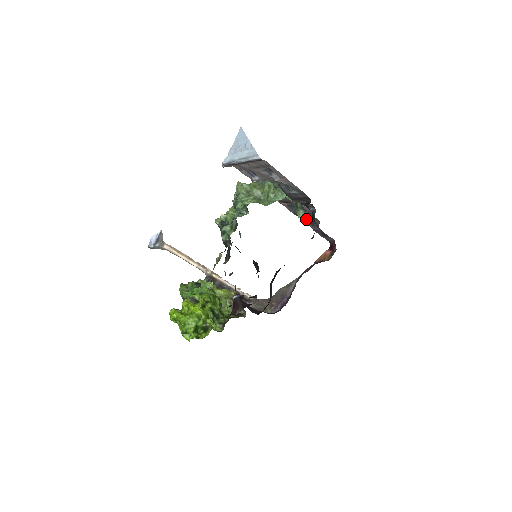
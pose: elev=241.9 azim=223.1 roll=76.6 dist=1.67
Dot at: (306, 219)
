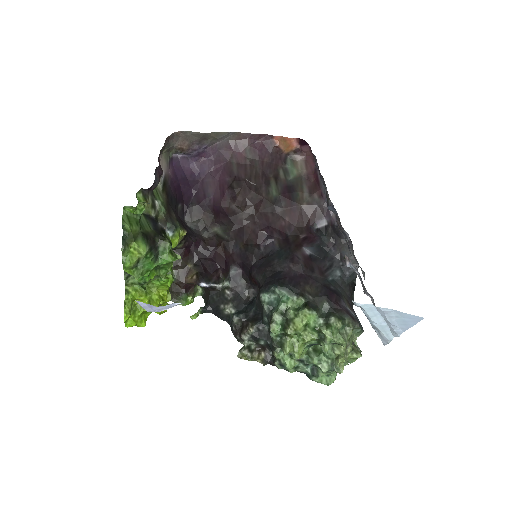
Dot at: occluded
